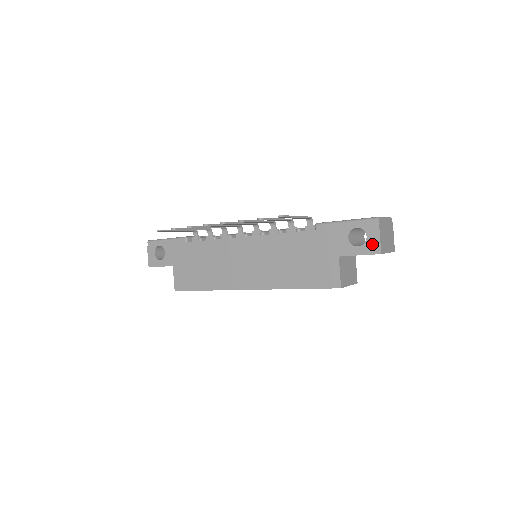
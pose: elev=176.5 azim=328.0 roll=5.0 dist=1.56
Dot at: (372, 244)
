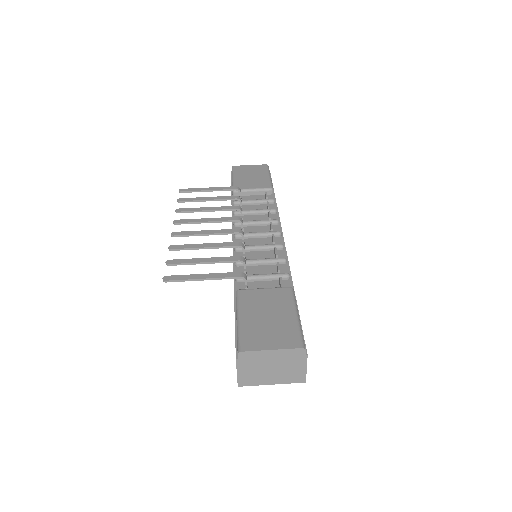
Dot at: occluded
